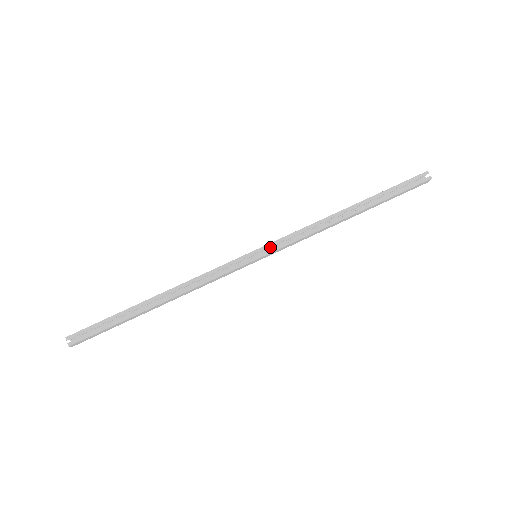
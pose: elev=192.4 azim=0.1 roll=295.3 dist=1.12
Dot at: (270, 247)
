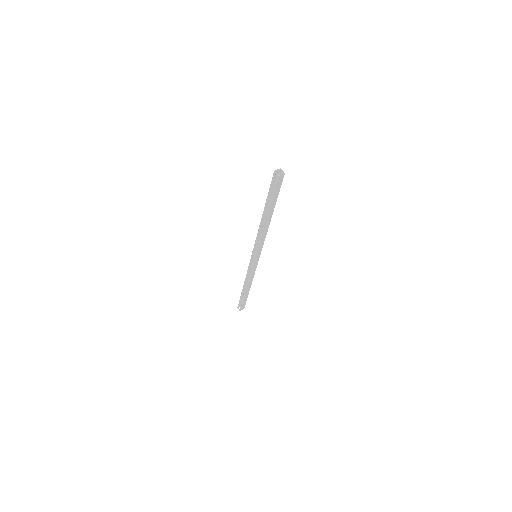
Dot at: occluded
